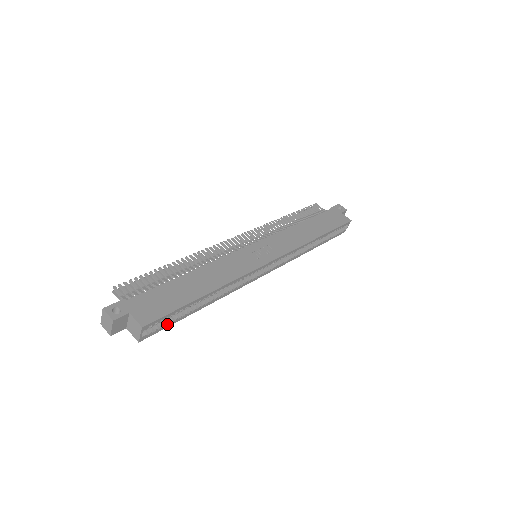
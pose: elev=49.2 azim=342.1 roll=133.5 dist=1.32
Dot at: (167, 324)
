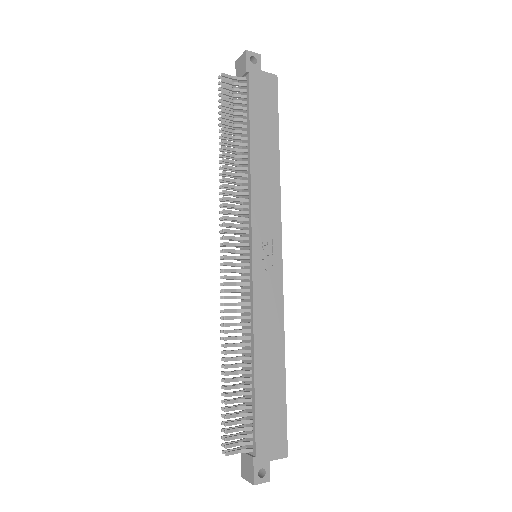
Dot at: occluded
